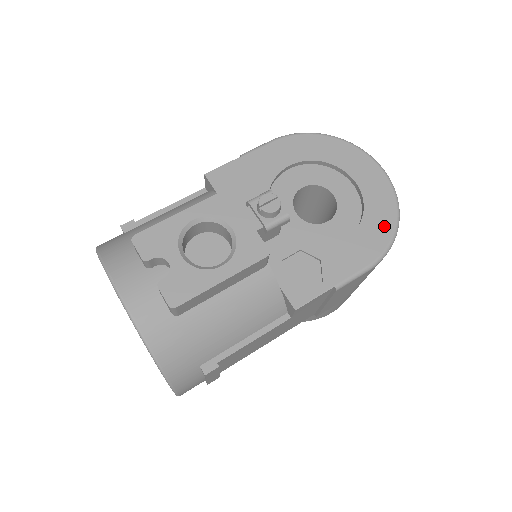
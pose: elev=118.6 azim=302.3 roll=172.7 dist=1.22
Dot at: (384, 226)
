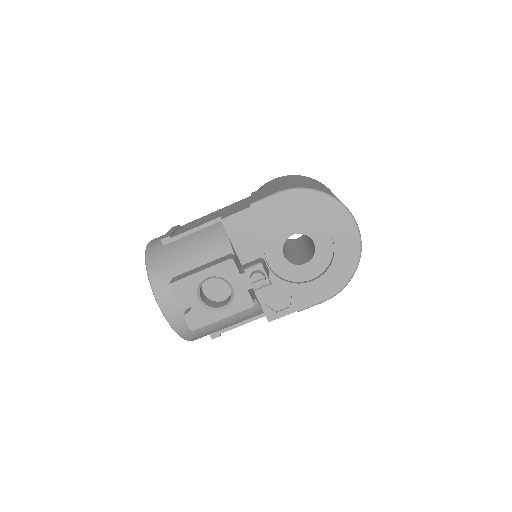
Dot at: (343, 275)
